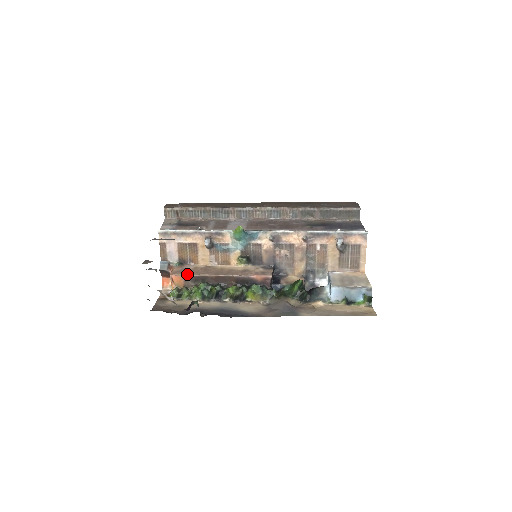
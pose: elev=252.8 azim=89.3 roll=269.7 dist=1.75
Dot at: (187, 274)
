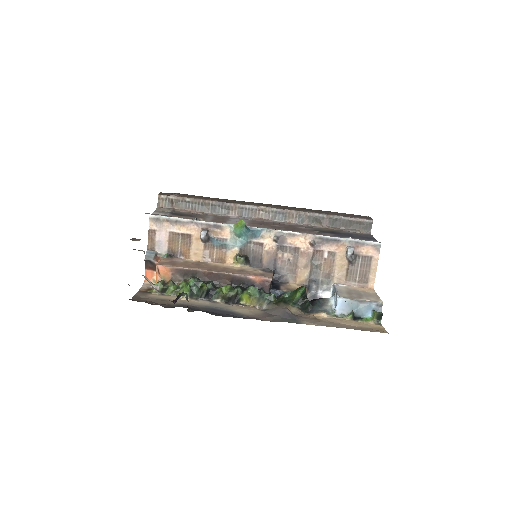
Dot at: (176, 266)
